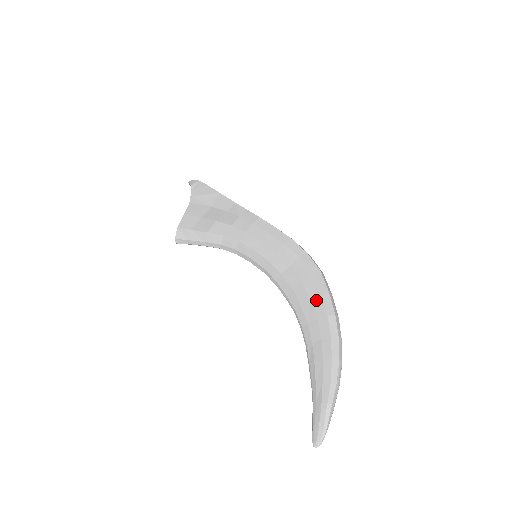
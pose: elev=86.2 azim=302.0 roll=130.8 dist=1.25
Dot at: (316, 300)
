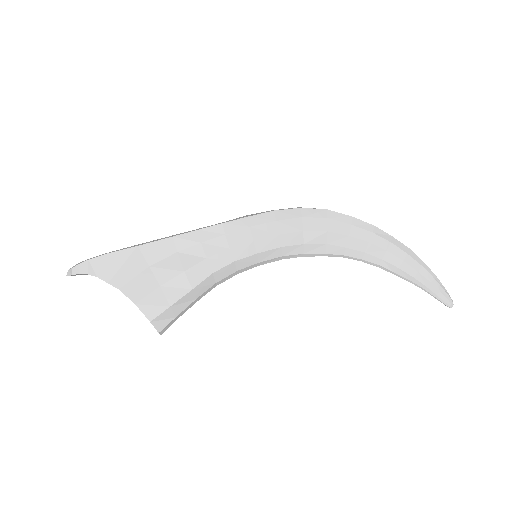
Dot at: (353, 232)
